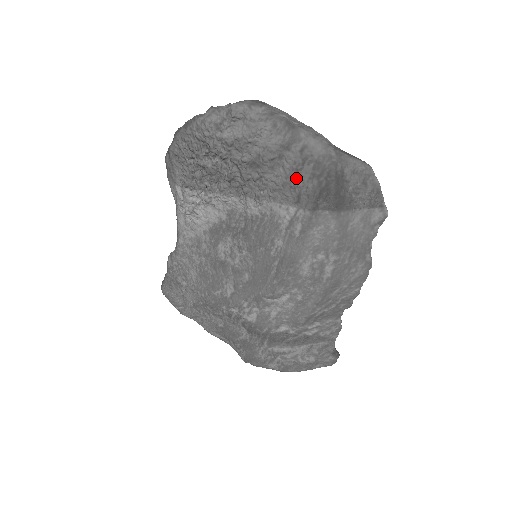
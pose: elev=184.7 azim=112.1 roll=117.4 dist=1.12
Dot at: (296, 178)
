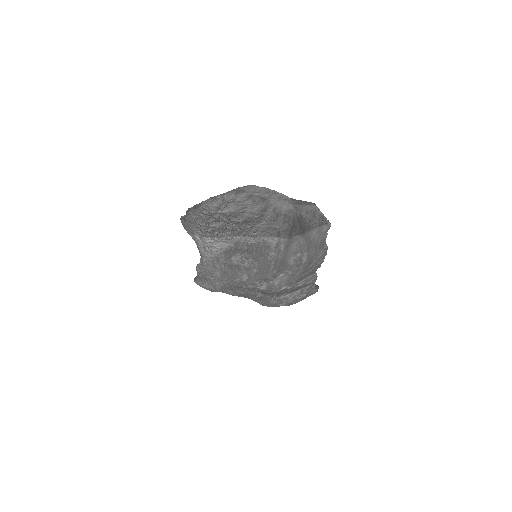
Dot at: (275, 224)
